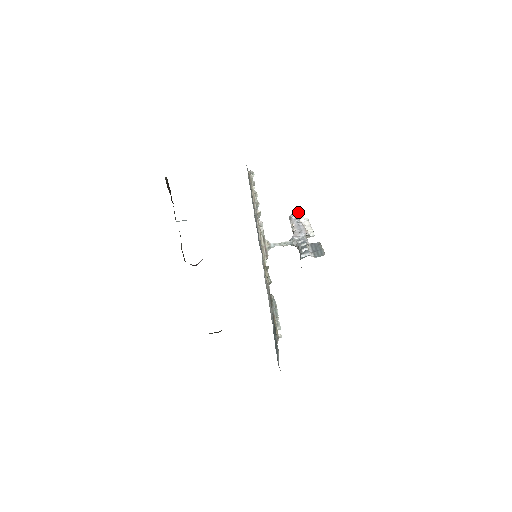
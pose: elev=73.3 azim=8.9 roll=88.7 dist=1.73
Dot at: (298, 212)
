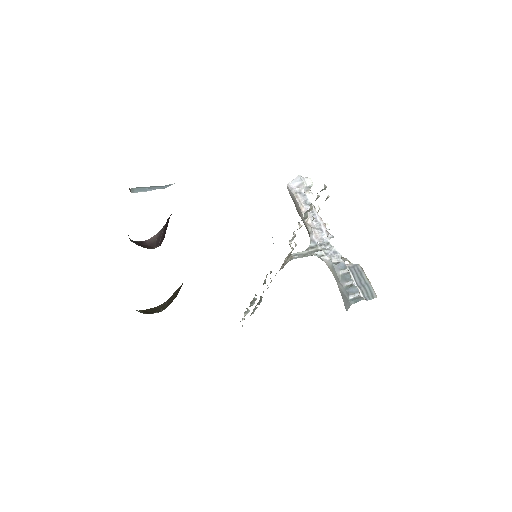
Dot at: (306, 184)
